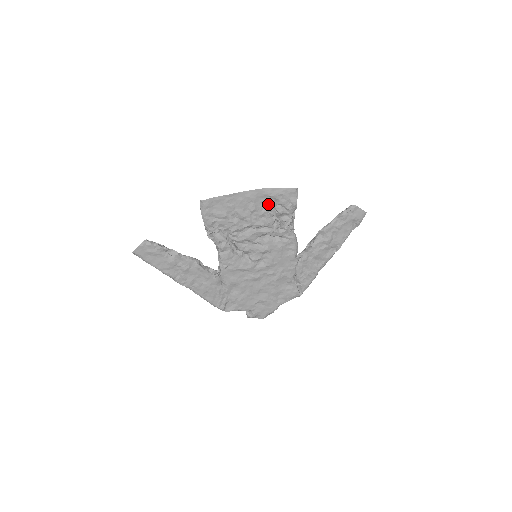
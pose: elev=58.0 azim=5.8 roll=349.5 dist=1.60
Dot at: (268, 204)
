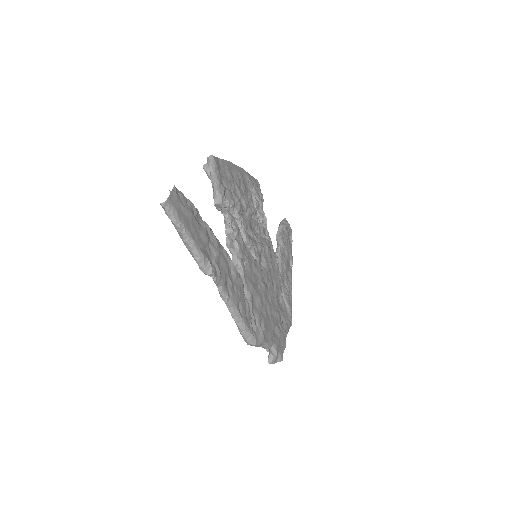
Dot at: (249, 190)
